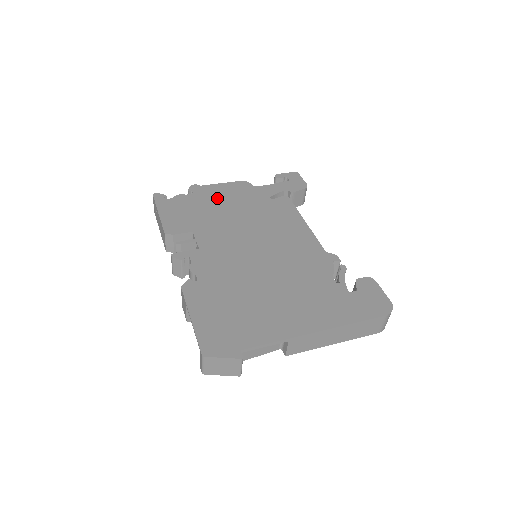
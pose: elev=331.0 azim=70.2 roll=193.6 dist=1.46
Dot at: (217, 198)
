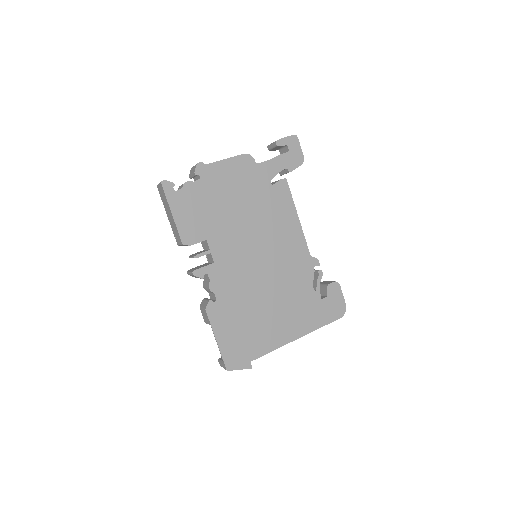
Dot at: (224, 186)
